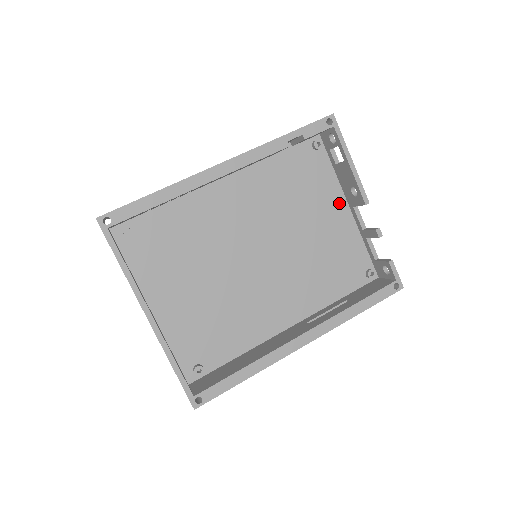
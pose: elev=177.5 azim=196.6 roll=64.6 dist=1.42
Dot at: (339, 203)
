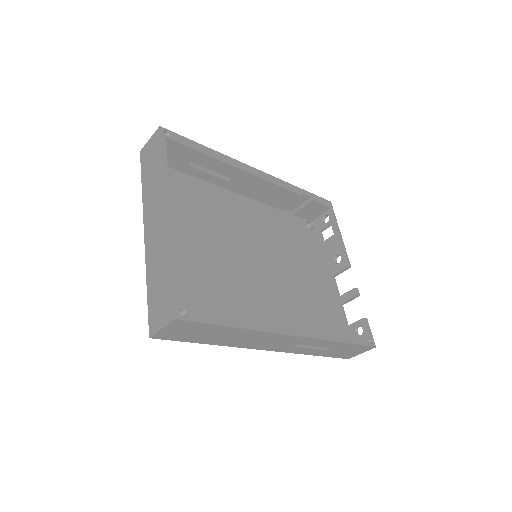
Dot at: (320, 271)
